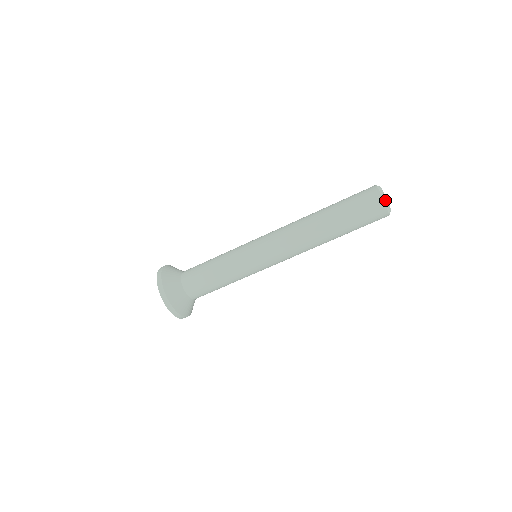
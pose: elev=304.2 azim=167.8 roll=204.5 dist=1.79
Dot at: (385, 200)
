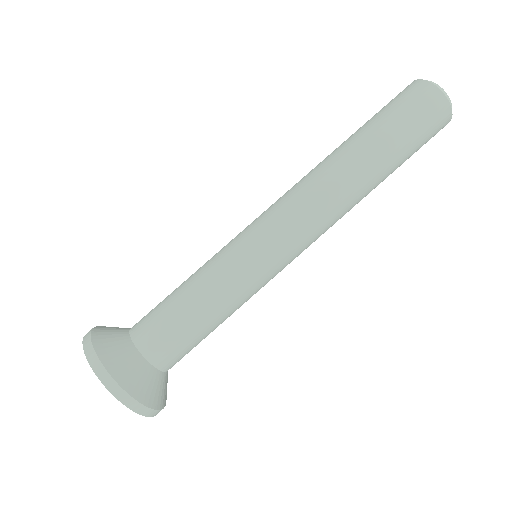
Dot at: (429, 82)
